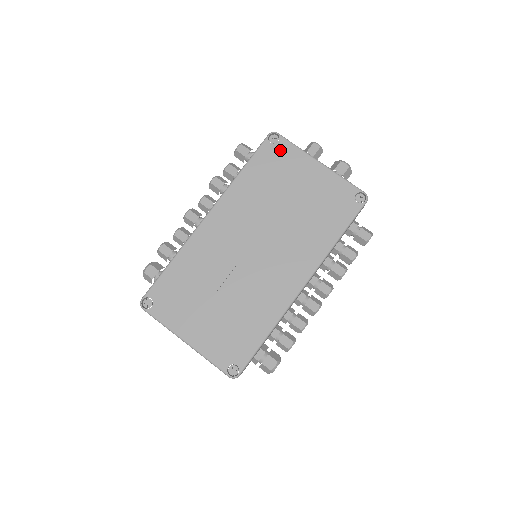
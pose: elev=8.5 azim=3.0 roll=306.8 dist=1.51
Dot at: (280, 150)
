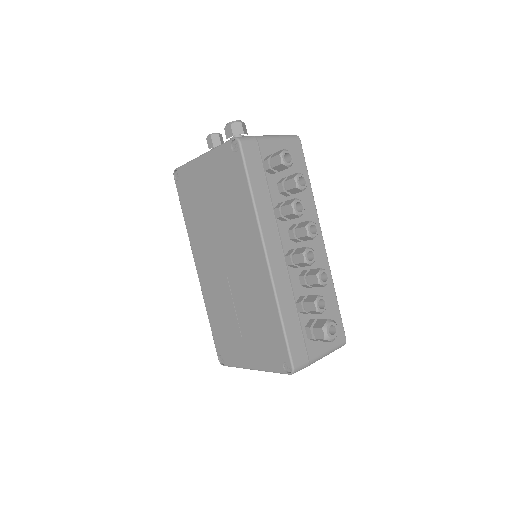
Dot at: (184, 179)
